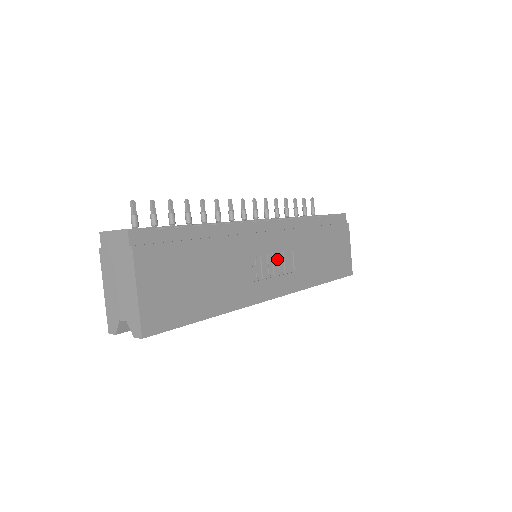
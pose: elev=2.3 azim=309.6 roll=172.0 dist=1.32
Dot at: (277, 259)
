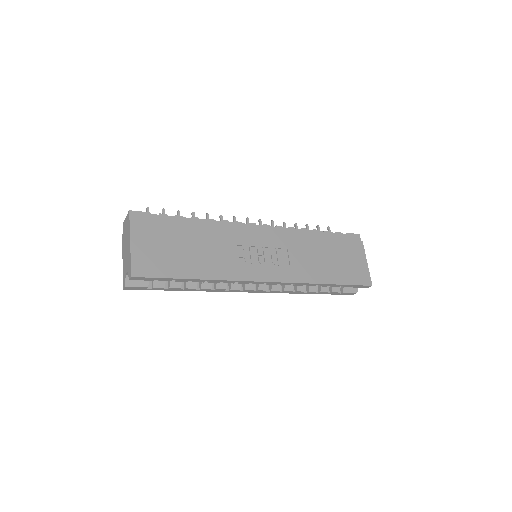
Dot at: (269, 253)
